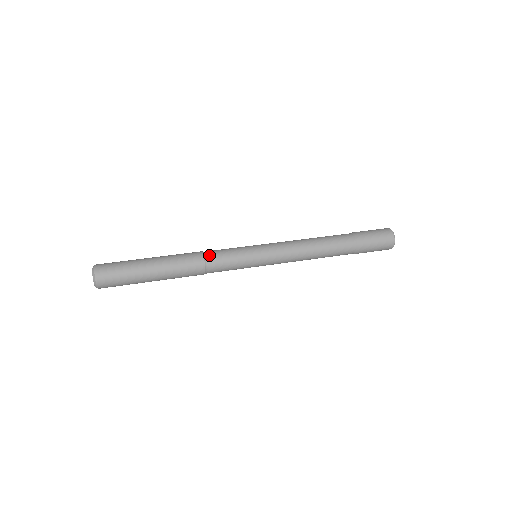
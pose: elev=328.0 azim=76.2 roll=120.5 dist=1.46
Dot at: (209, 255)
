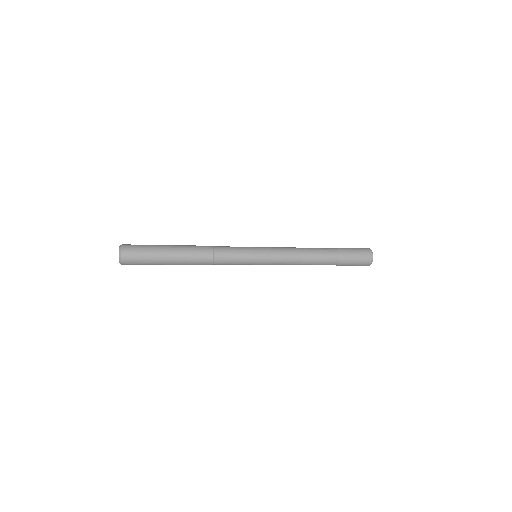
Dot at: (218, 249)
